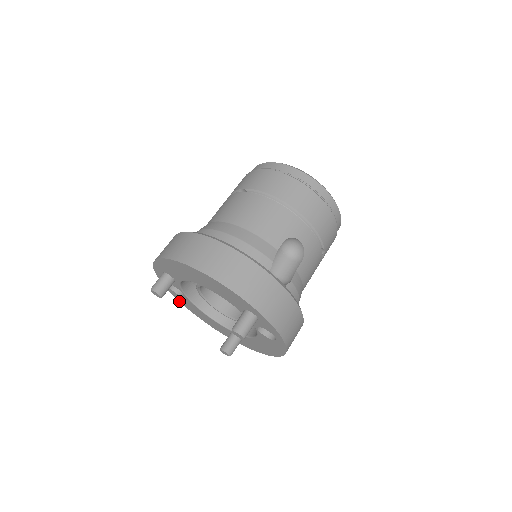
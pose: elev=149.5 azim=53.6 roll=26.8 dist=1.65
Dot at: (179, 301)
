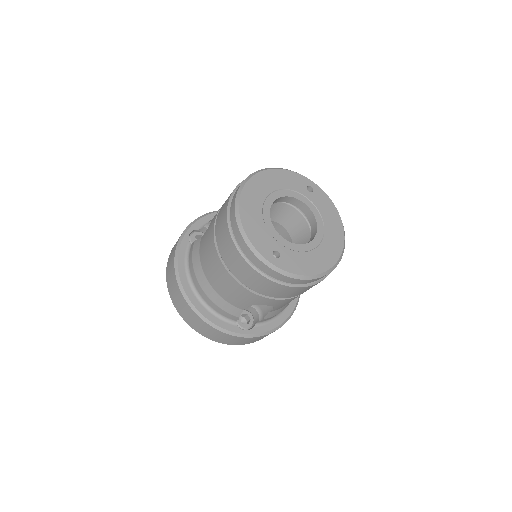
Dot at: occluded
